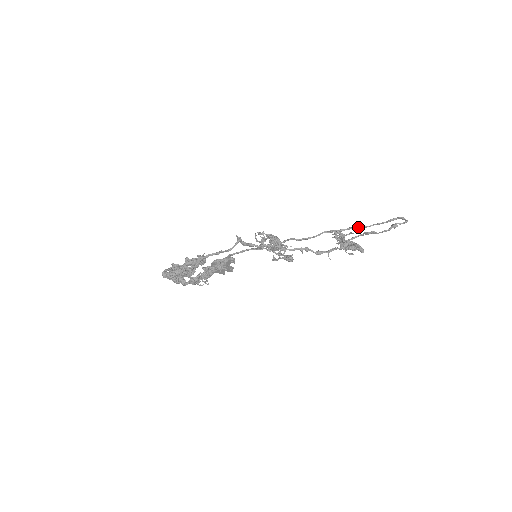
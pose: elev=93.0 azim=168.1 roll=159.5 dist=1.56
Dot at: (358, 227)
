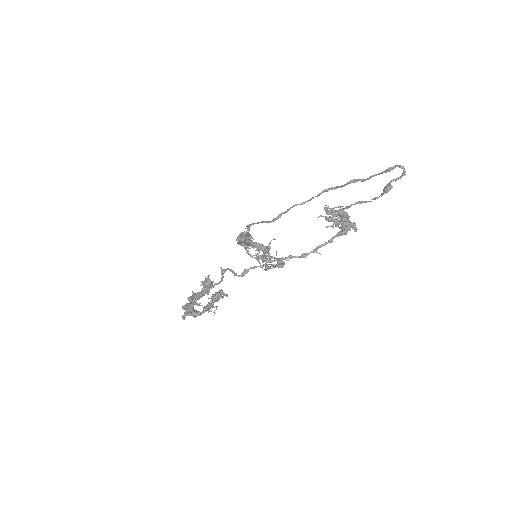
Dot at: (355, 181)
